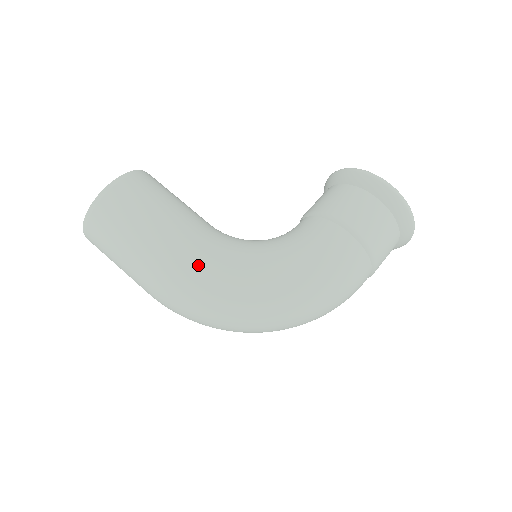
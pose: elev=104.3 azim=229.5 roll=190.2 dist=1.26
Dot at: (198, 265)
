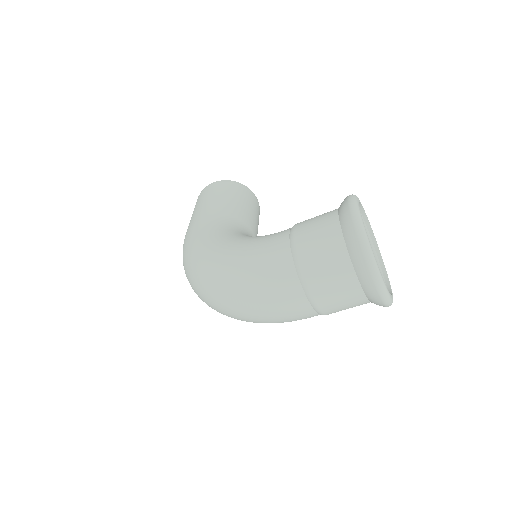
Dot at: (195, 231)
